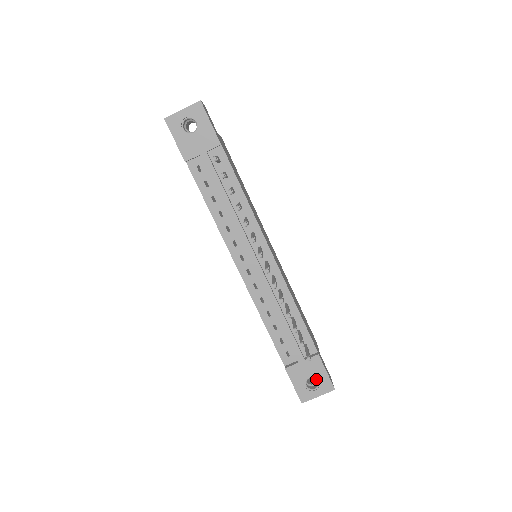
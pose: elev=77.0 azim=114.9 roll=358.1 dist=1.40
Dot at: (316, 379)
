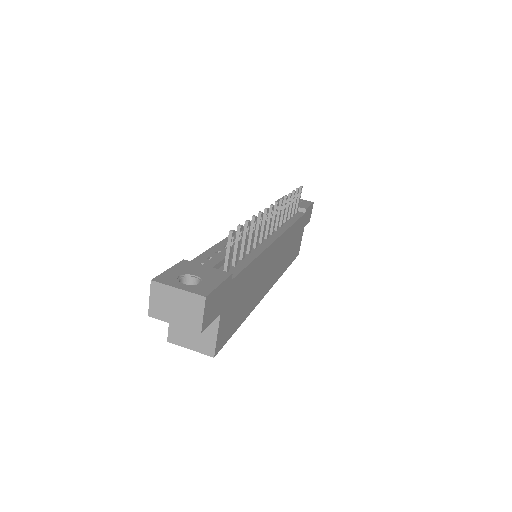
Dot at: occluded
